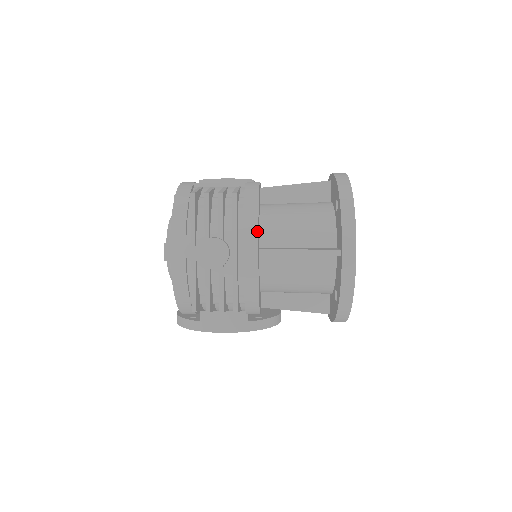
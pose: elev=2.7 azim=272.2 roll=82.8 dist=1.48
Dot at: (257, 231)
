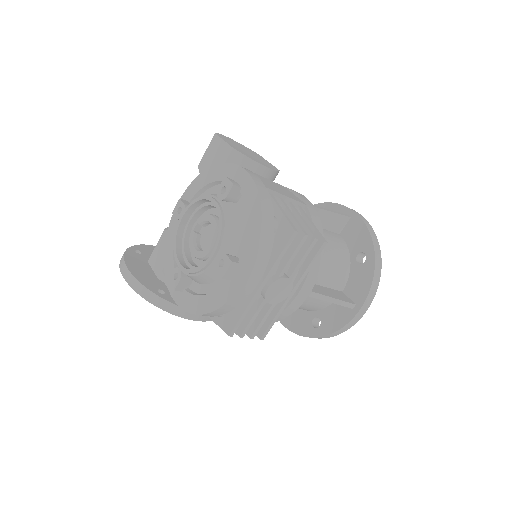
Dot at: (317, 277)
